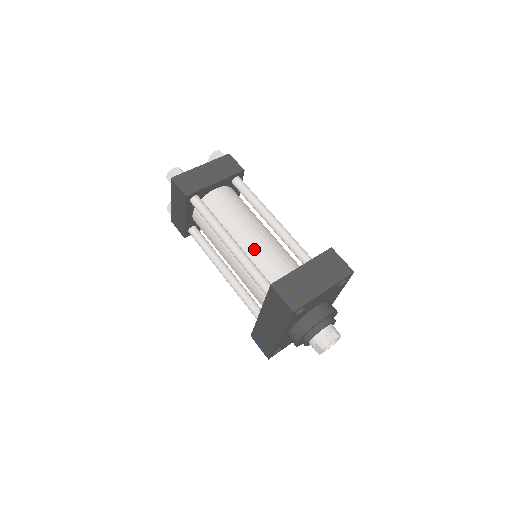
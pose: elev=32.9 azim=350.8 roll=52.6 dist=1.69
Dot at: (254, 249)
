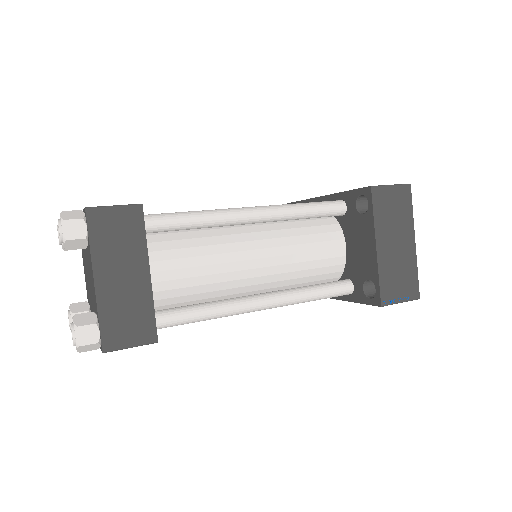
Dot at: (280, 272)
